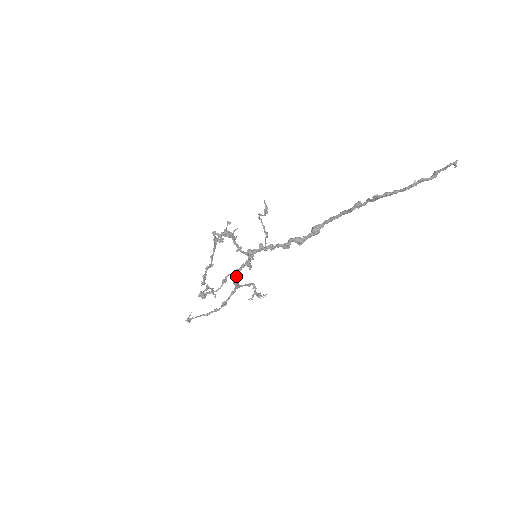
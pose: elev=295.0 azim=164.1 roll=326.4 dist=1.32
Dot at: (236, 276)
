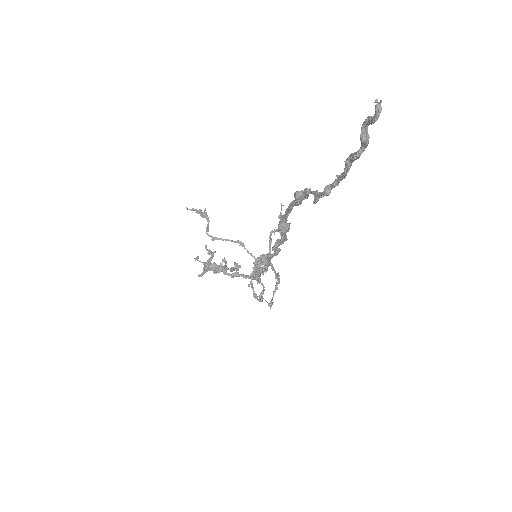
Dot at: occluded
